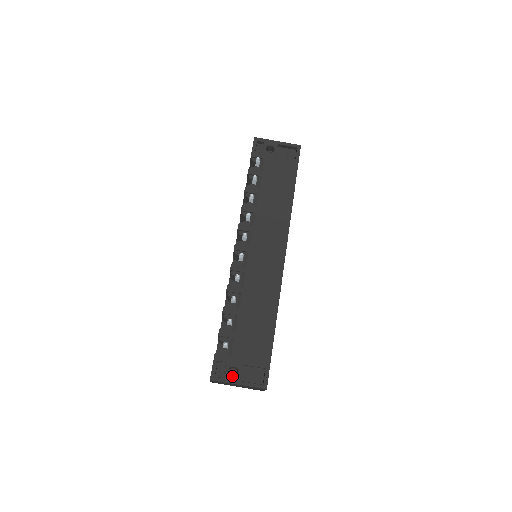
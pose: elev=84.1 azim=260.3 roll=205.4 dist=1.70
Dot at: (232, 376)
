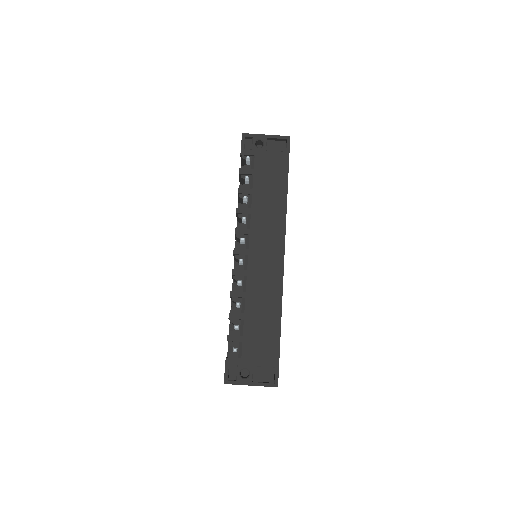
Dot at: (244, 378)
